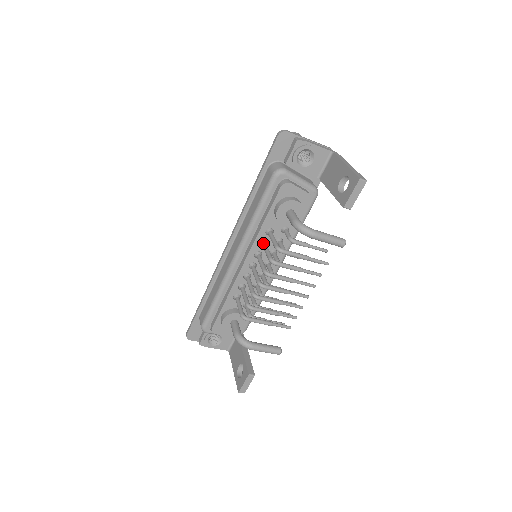
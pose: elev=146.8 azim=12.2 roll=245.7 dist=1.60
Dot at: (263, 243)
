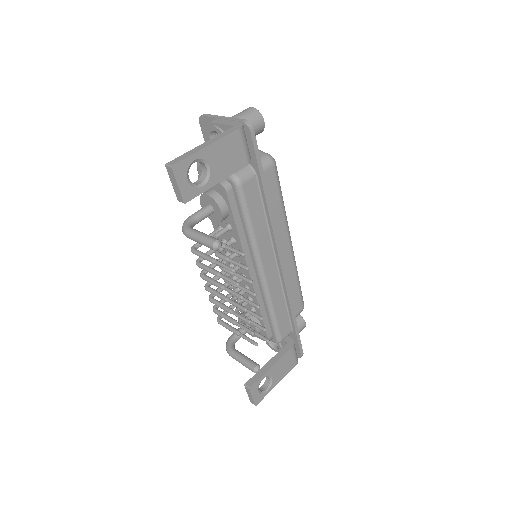
Dot at: occluded
